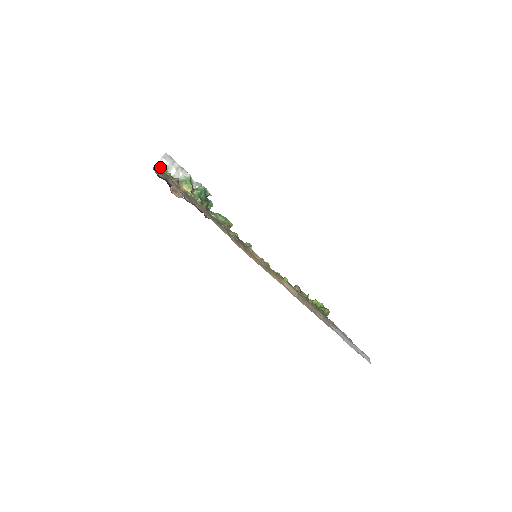
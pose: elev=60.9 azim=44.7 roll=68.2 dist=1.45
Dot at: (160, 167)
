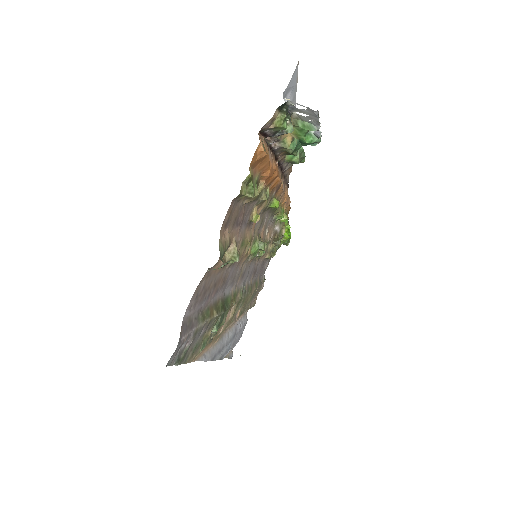
Dot at: (215, 269)
